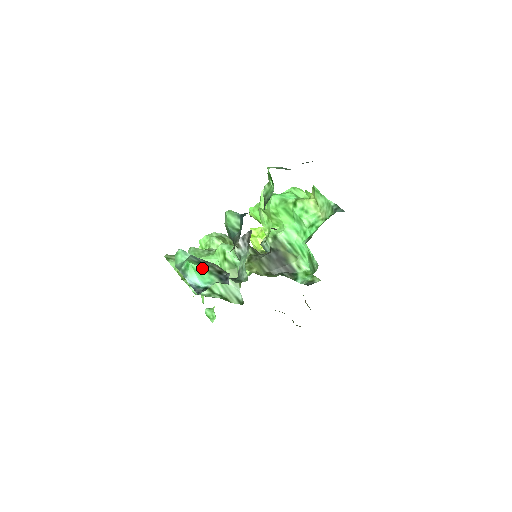
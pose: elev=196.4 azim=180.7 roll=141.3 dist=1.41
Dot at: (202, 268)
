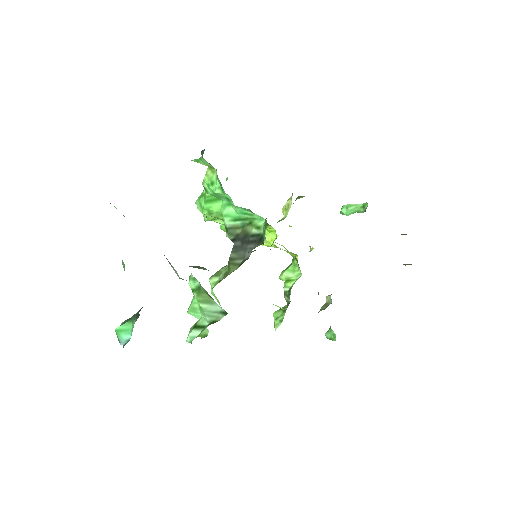
Dot at: (125, 324)
